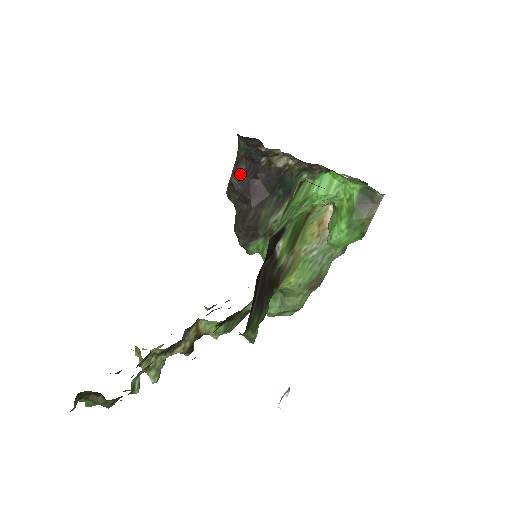
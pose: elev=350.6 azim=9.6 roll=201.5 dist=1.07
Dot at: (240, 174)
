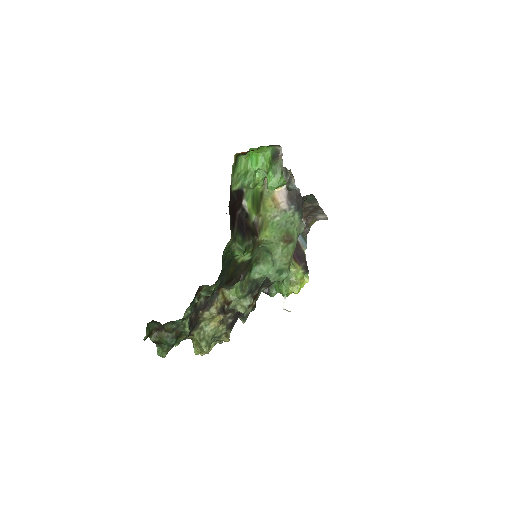
Dot at: occluded
